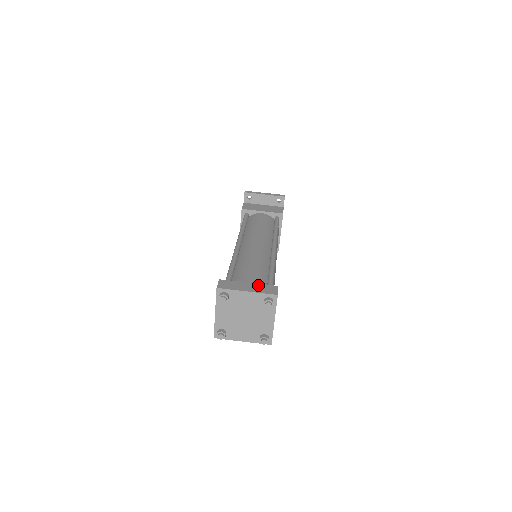
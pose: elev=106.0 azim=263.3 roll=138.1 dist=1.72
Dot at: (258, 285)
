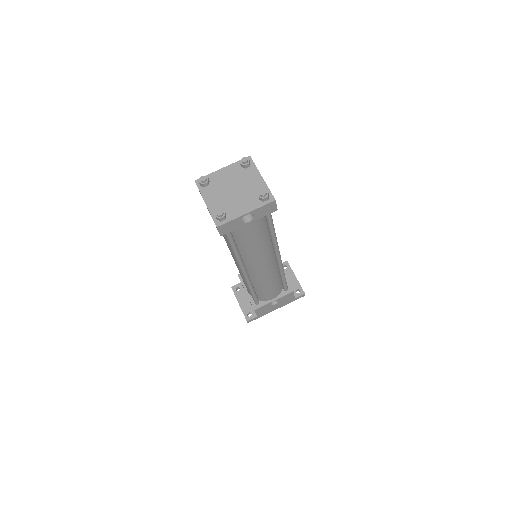
Dot at: occluded
